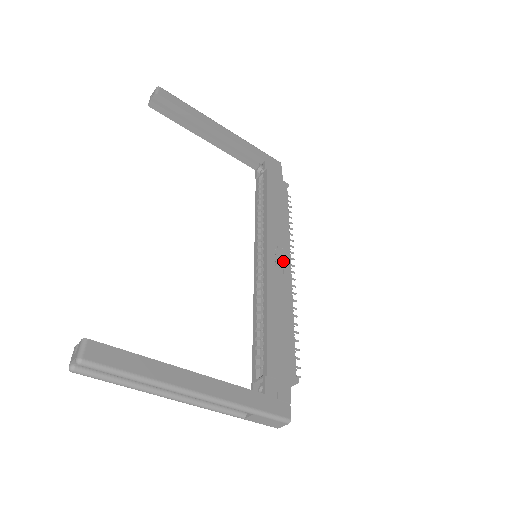
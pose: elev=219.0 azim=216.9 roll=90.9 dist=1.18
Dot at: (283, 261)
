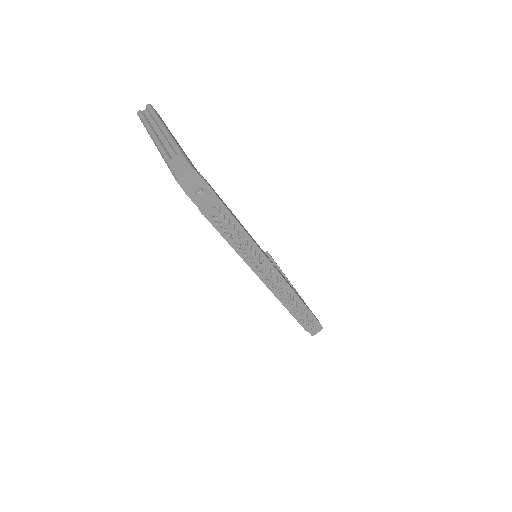
Dot at: occluded
